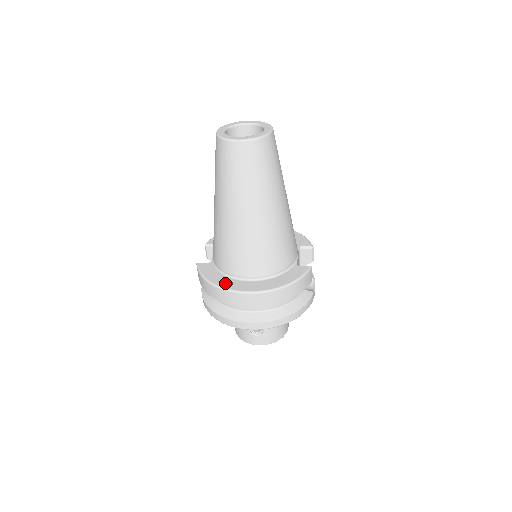
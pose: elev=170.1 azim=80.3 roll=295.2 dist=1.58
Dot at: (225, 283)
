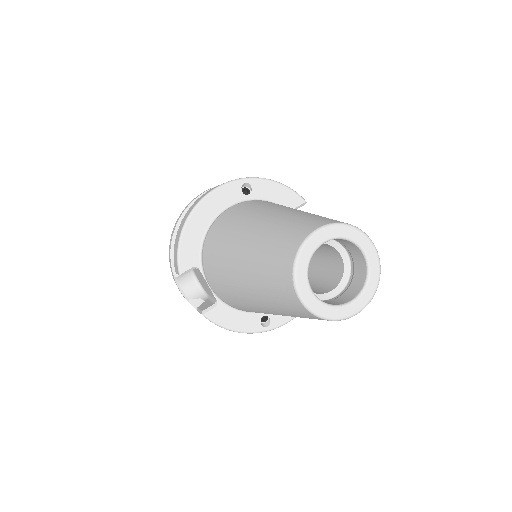
Dot at: (260, 322)
